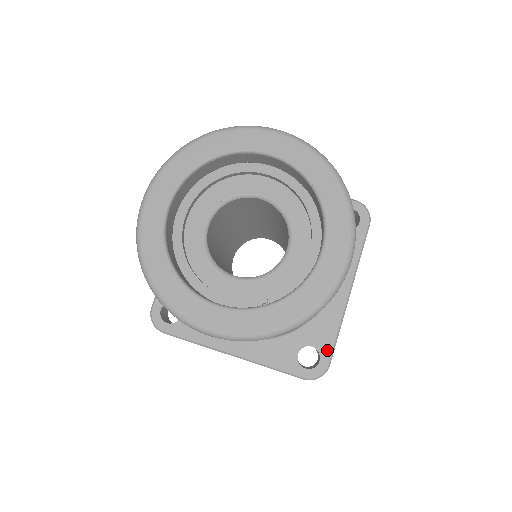
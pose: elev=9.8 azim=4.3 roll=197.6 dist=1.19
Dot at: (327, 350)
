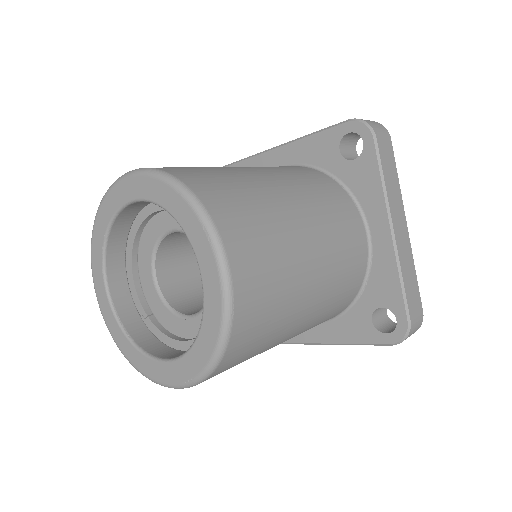
Dot at: occluded
